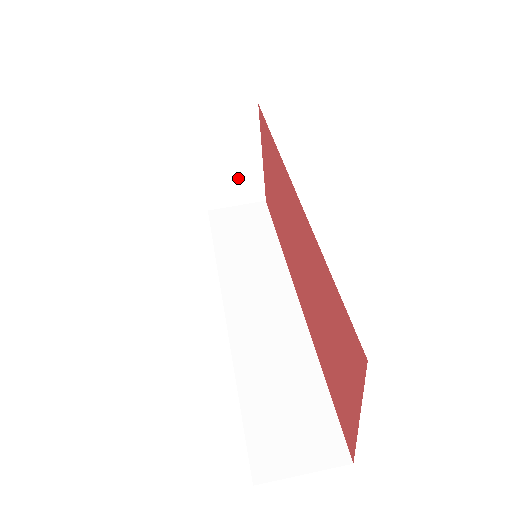
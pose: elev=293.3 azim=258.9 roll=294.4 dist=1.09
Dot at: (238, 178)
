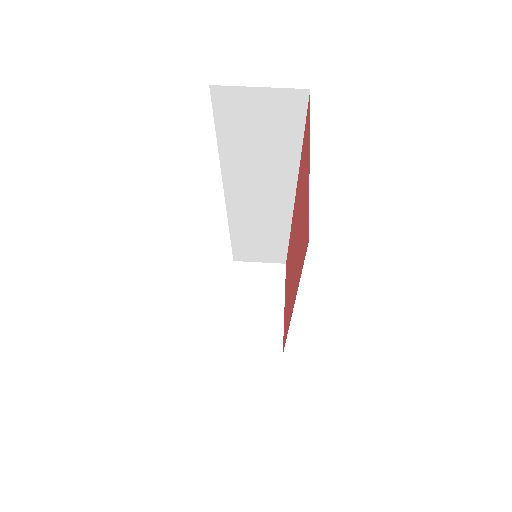
Dot at: (260, 323)
